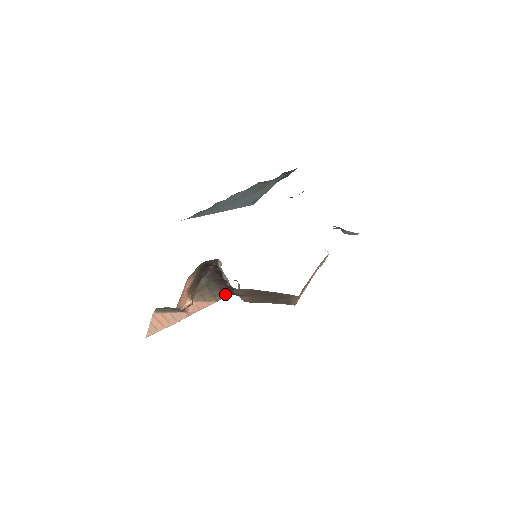
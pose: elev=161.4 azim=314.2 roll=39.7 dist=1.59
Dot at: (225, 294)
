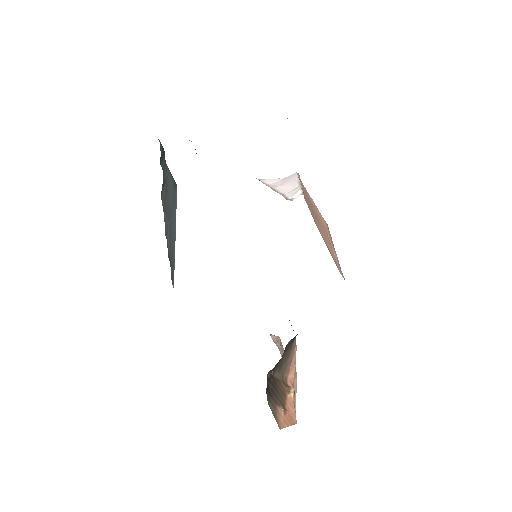
Dot at: occluded
